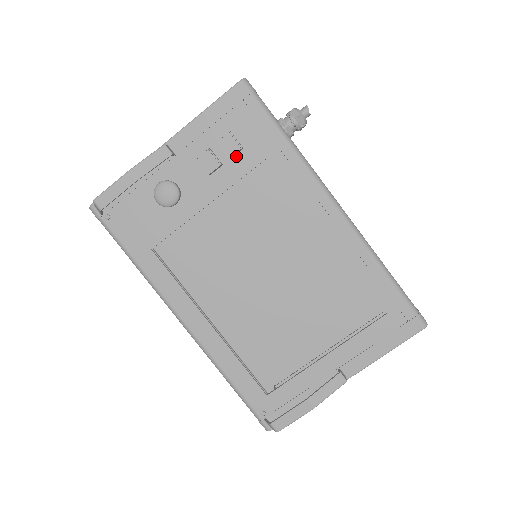
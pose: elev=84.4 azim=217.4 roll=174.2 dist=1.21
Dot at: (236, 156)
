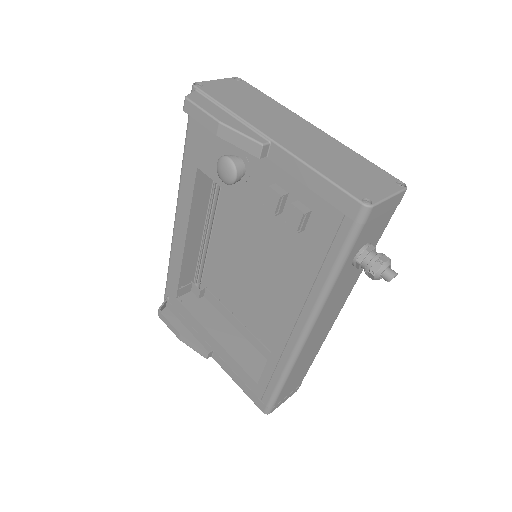
Dot at: occluded
